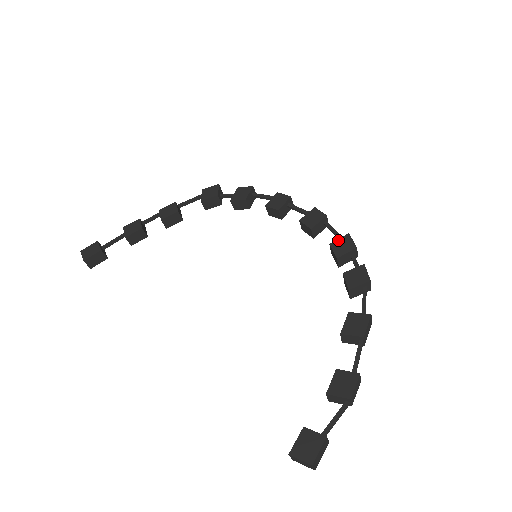
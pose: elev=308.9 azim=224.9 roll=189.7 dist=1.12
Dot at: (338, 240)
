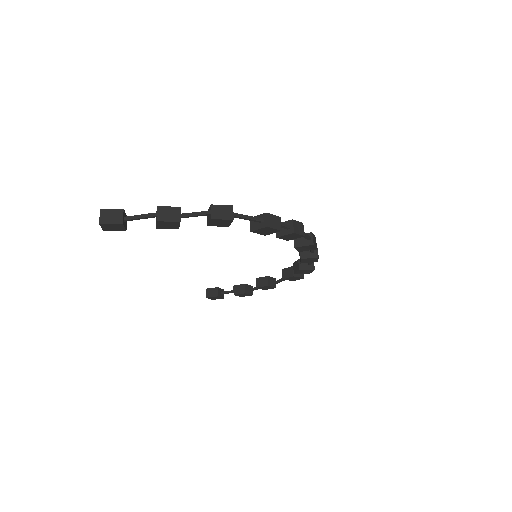
Dot at: occluded
